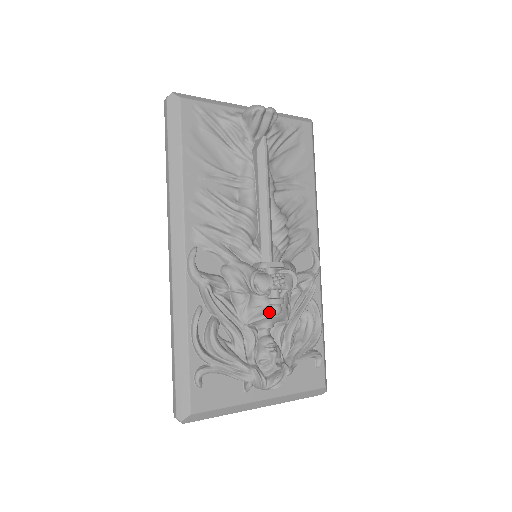
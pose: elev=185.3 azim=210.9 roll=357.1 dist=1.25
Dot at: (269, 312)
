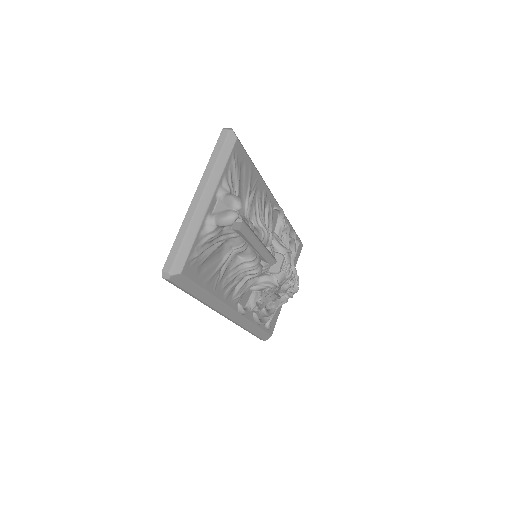
Dot at: occluded
